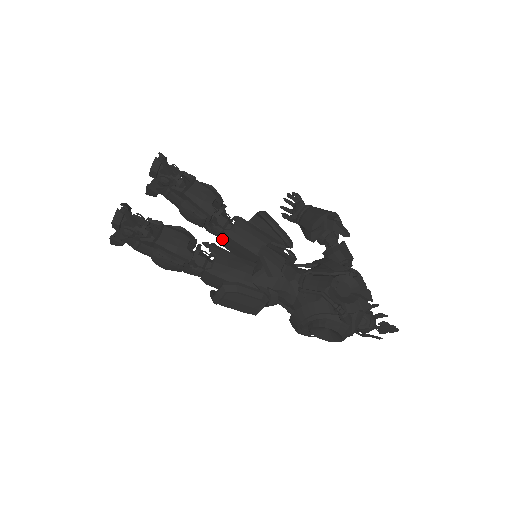
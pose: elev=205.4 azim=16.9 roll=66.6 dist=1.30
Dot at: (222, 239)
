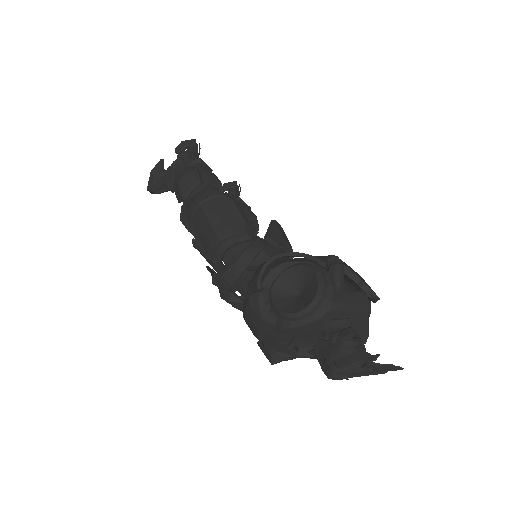
Dot at: occluded
